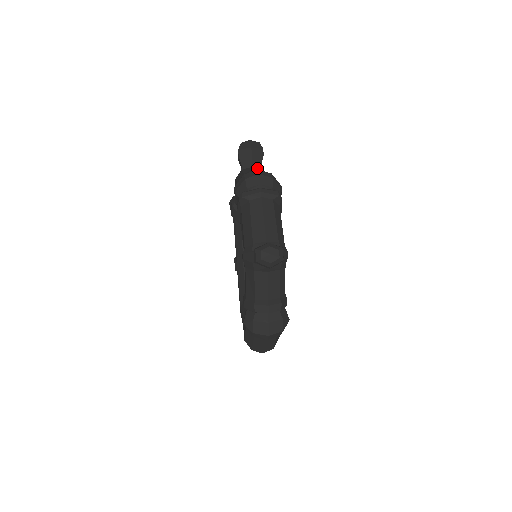
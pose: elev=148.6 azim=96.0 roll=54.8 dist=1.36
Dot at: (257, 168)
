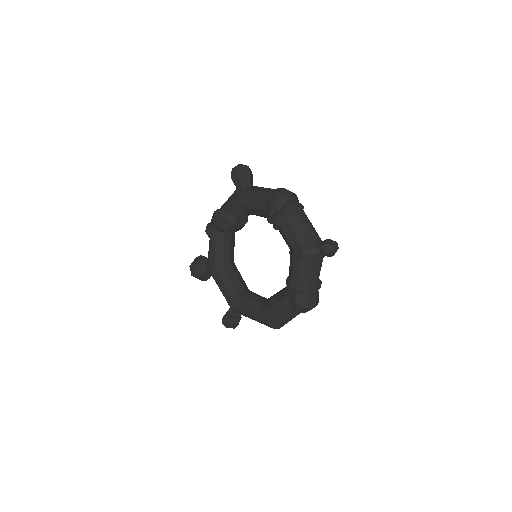
Dot at: occluded
